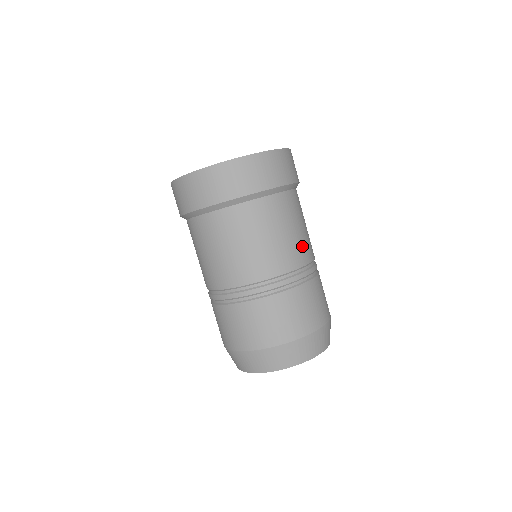
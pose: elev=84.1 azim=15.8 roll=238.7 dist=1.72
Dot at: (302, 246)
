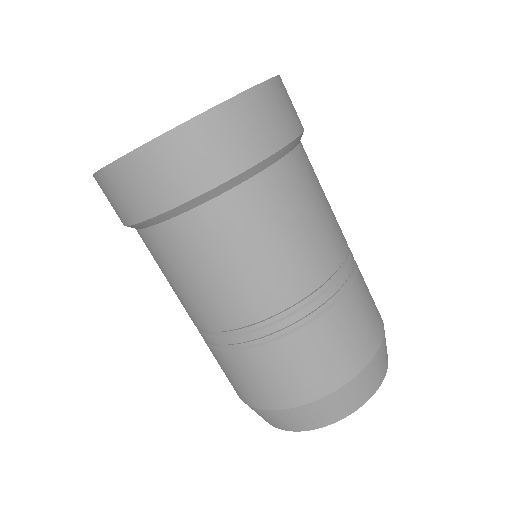
Dot at: occluded
